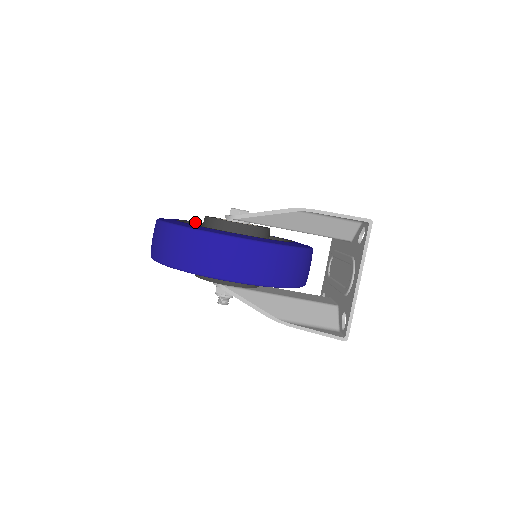
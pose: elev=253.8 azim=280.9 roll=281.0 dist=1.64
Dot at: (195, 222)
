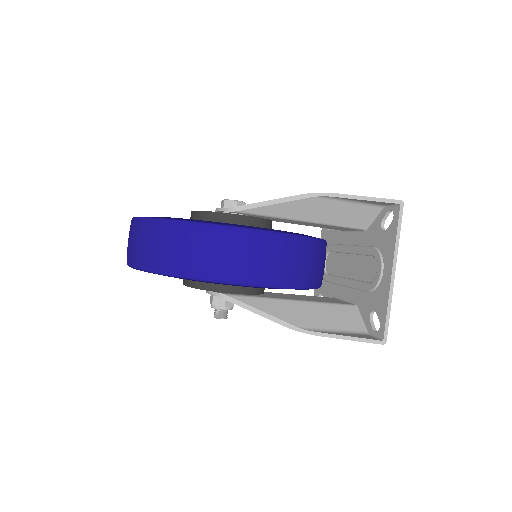
Dot at: occluded
